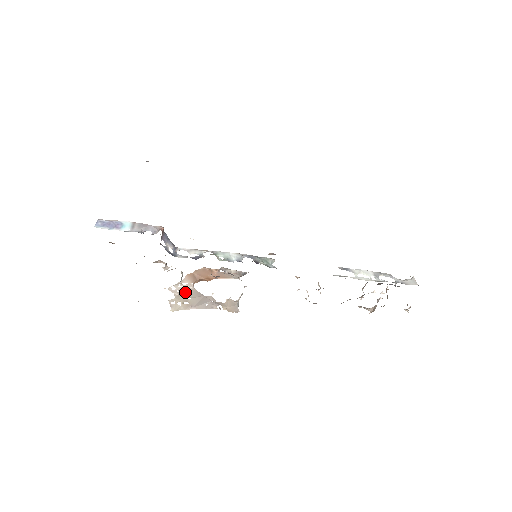
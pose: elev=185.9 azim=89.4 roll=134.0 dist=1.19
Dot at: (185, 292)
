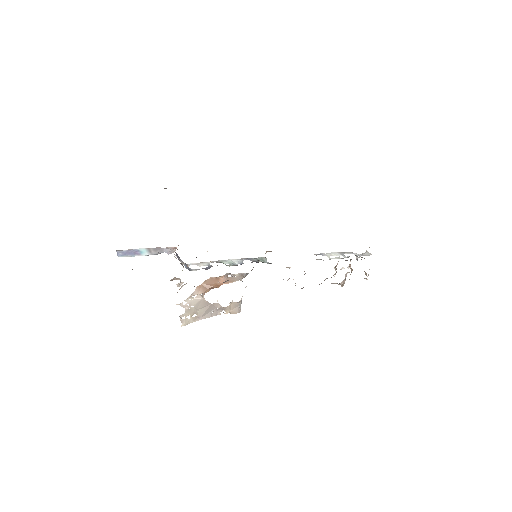
Dot at: (195, 304)
